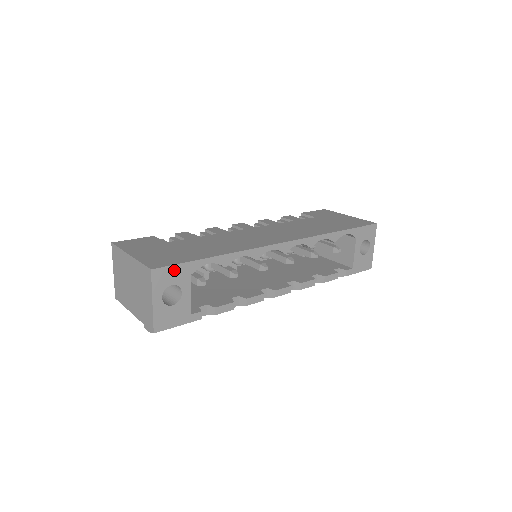
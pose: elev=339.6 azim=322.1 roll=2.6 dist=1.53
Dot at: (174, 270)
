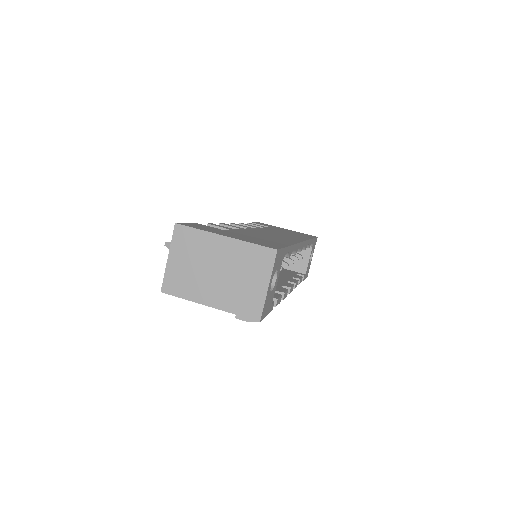
Dot at: (281, 254)
